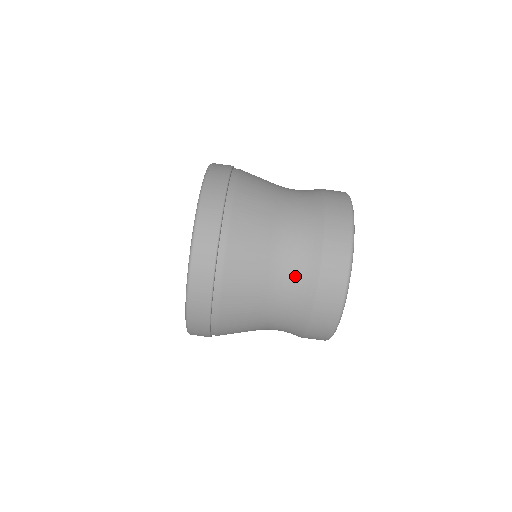
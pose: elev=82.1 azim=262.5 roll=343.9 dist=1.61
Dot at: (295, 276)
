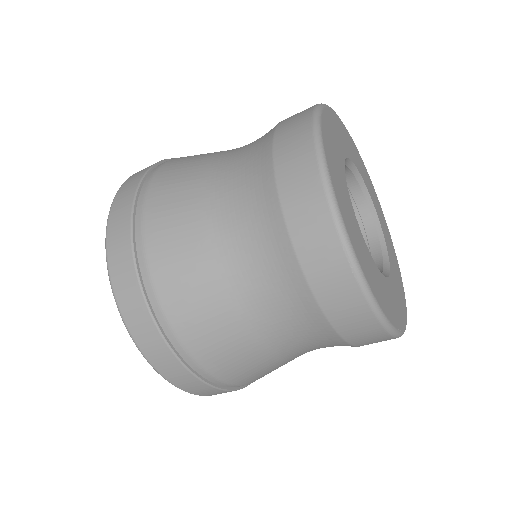
Dot at: occluded
